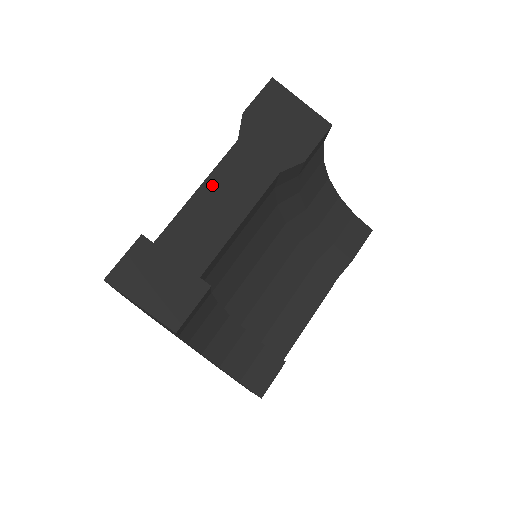
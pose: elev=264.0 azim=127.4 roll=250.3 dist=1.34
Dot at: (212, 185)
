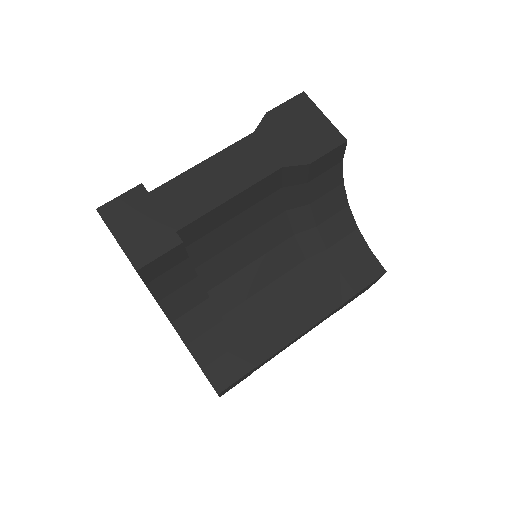
Dot at: (217, 161)
